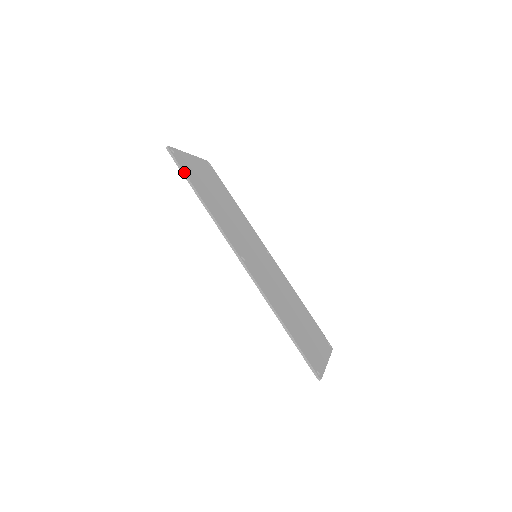
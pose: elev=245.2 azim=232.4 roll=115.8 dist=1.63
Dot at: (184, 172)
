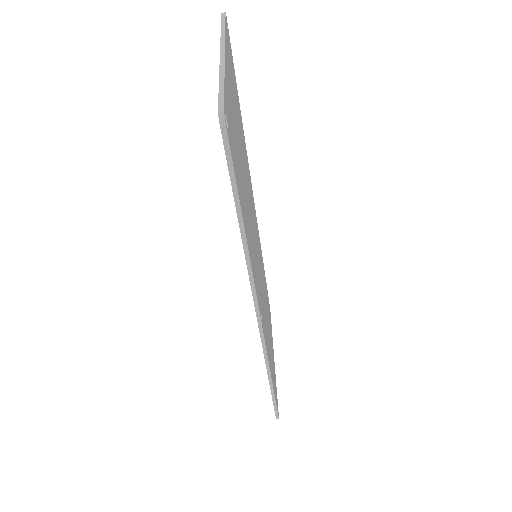
Dot at: (237, 185)
